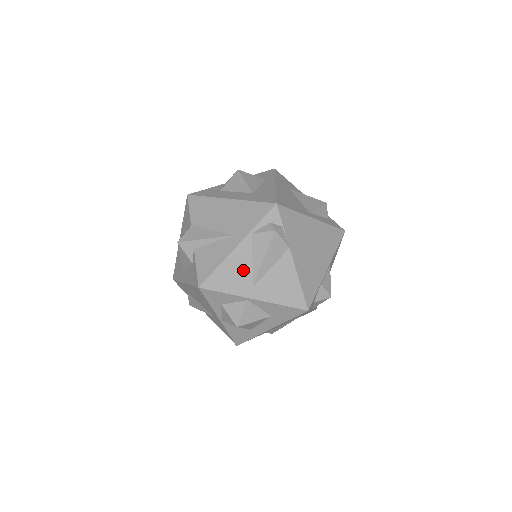
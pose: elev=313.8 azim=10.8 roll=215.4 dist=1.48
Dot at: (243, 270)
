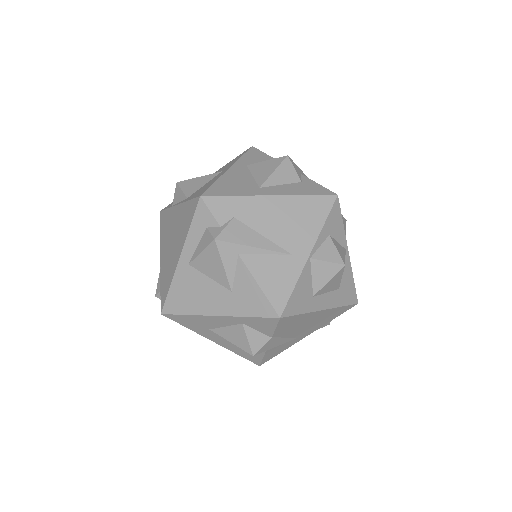
Dot at: occluded
